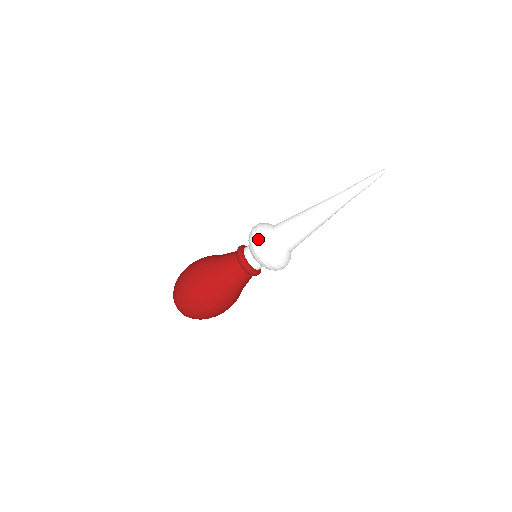
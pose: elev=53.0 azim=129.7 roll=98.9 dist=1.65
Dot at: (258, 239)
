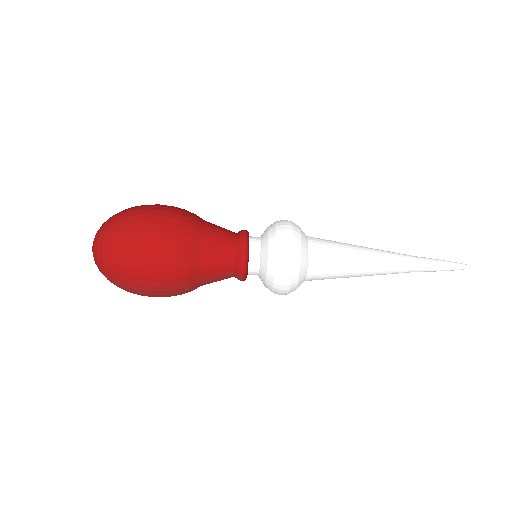
Dot at: occluded
